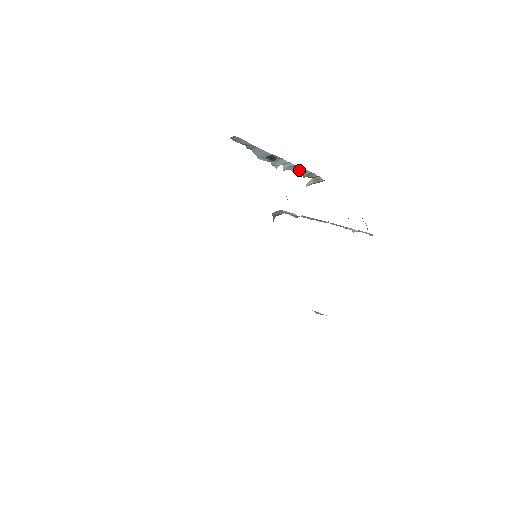
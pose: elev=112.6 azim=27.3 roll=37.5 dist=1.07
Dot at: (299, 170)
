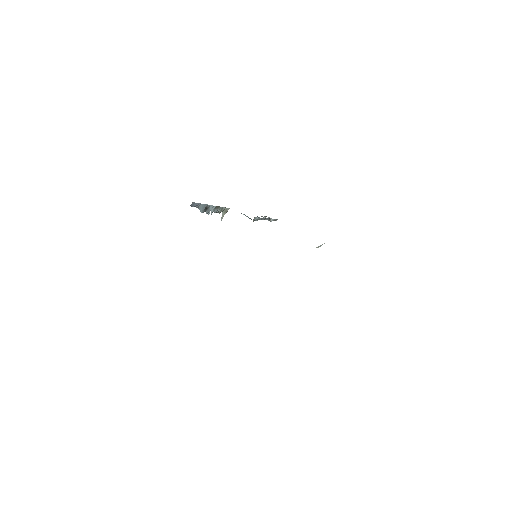
Dot at: (217, 209)
